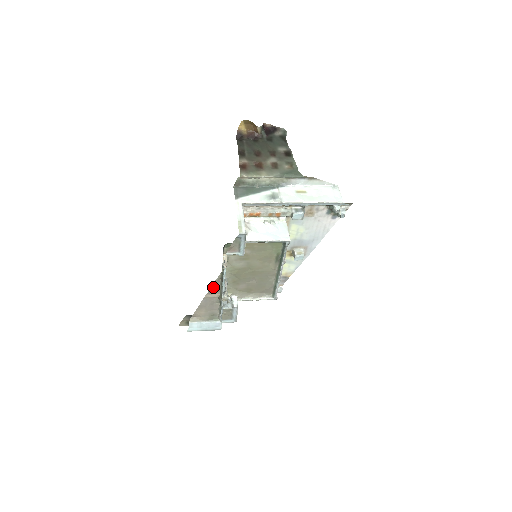
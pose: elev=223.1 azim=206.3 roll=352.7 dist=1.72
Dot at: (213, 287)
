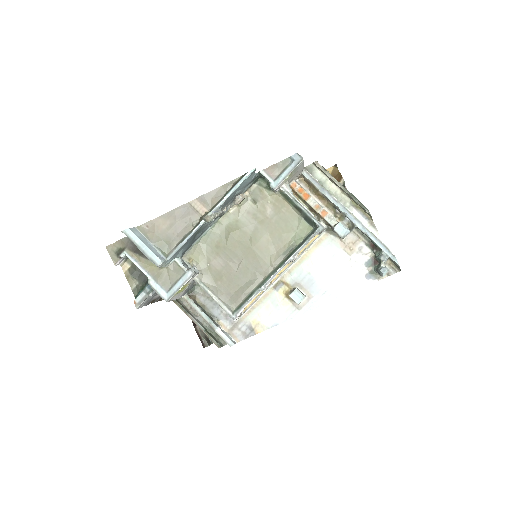
Dot at: (213, 193)
